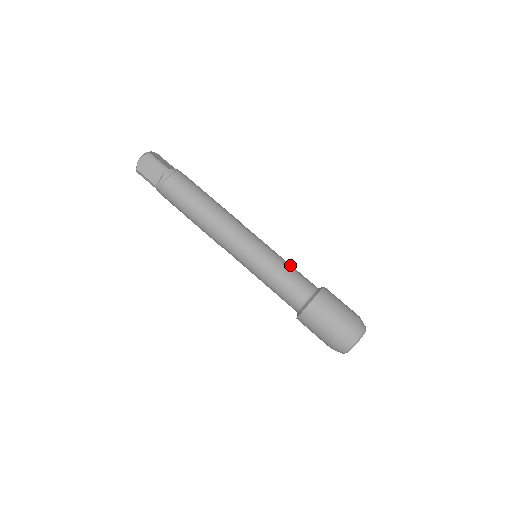
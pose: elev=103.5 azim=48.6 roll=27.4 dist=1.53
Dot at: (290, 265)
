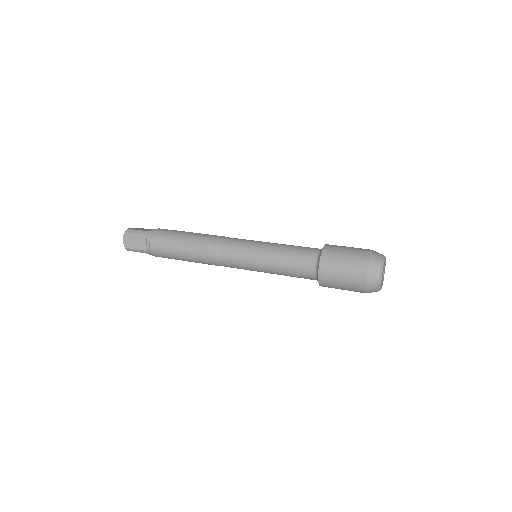
Dot at: (287, 245)
